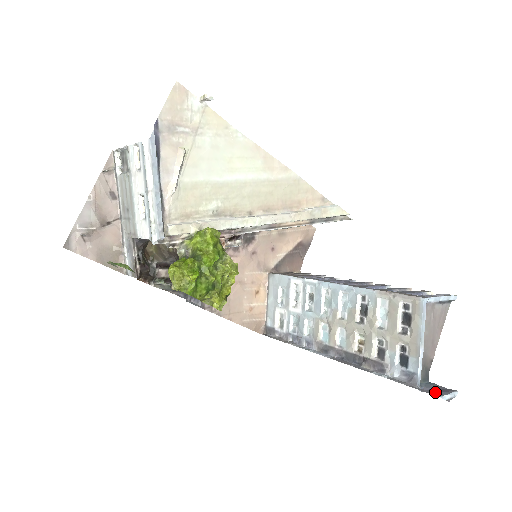
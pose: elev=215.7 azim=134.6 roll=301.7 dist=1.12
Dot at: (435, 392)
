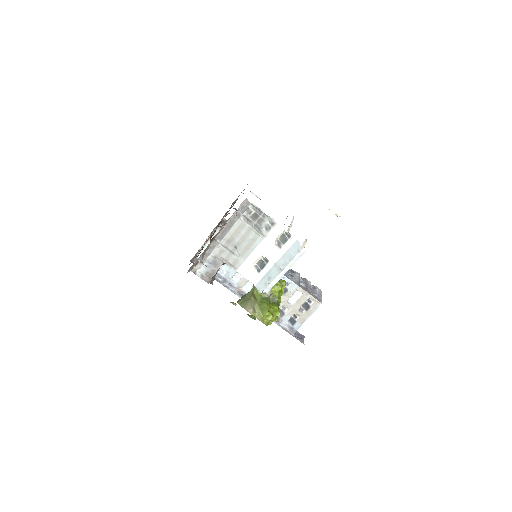
Dot at: (301, 340)
